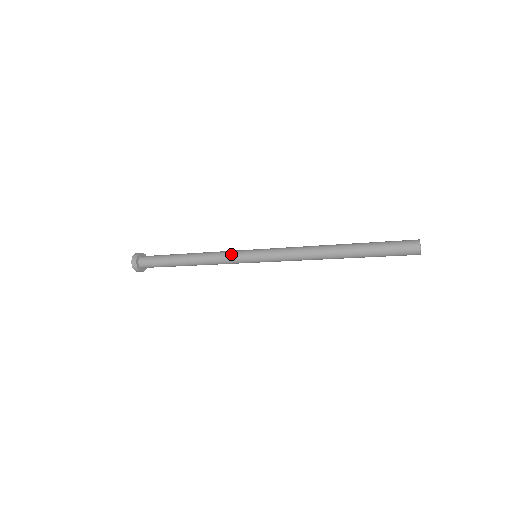
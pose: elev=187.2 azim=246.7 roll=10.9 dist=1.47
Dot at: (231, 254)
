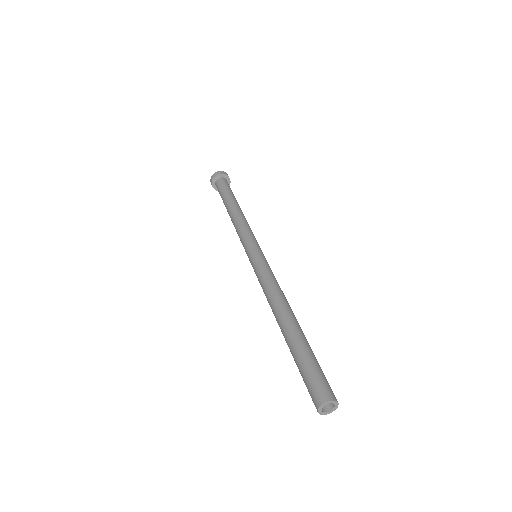
Dot at: (243, 237)
